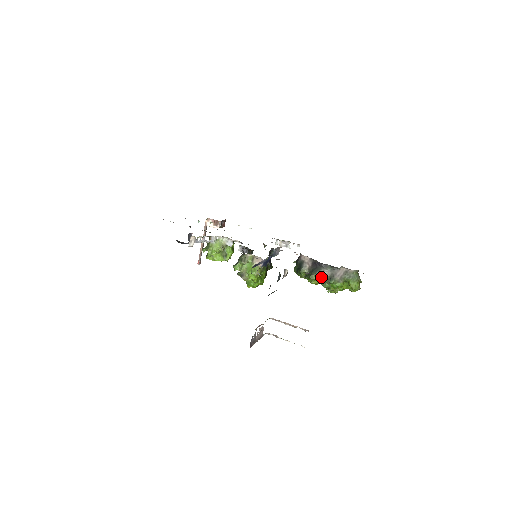
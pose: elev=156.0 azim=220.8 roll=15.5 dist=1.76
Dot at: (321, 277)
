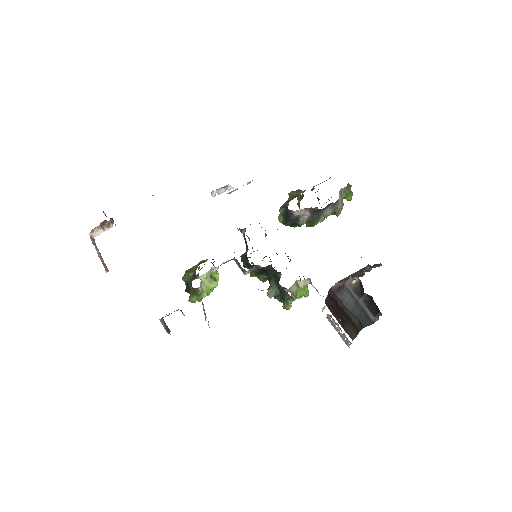
Dot at: (323, 217)
